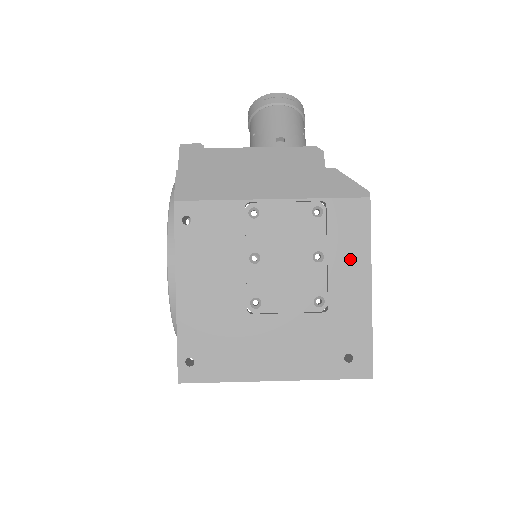
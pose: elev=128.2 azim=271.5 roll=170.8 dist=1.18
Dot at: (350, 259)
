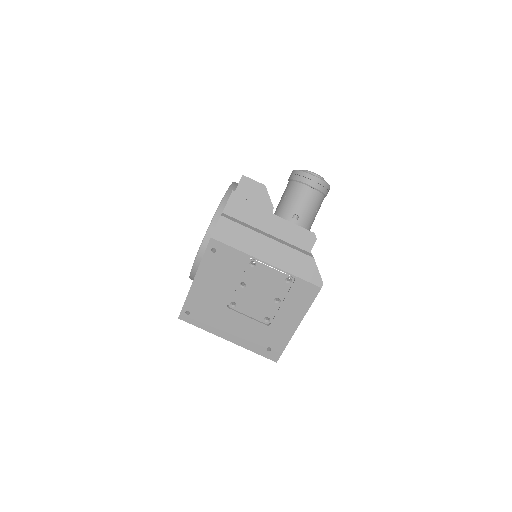
Dot at: (294, 310)
